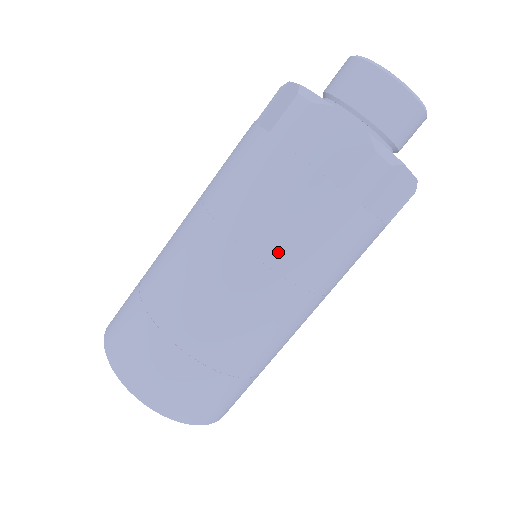
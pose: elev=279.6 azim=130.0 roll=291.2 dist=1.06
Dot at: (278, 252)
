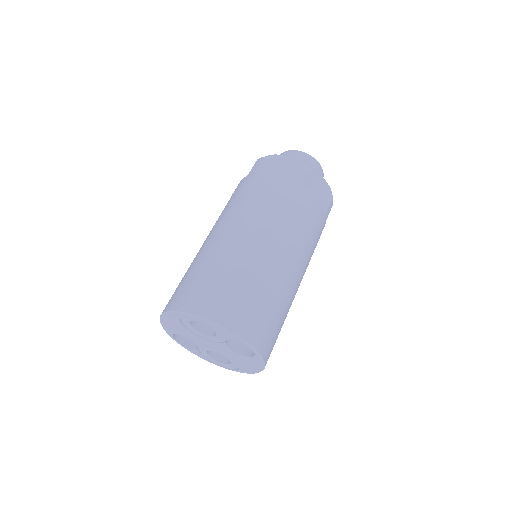
Dot at: (270, 209)
